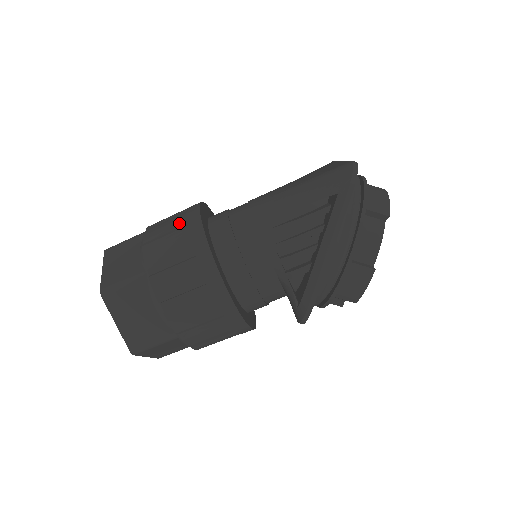
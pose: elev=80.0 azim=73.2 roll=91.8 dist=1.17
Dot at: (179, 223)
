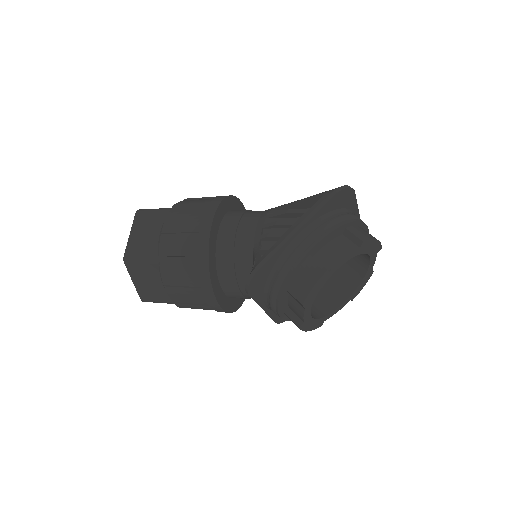
Dot at: occluded
